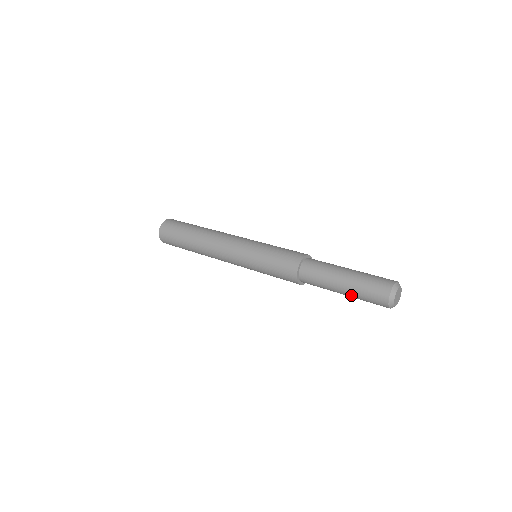
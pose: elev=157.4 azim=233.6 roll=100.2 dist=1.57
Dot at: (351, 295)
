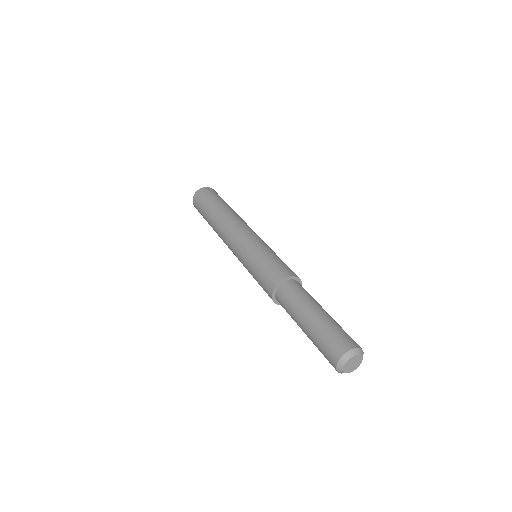
Dot at: occluded
